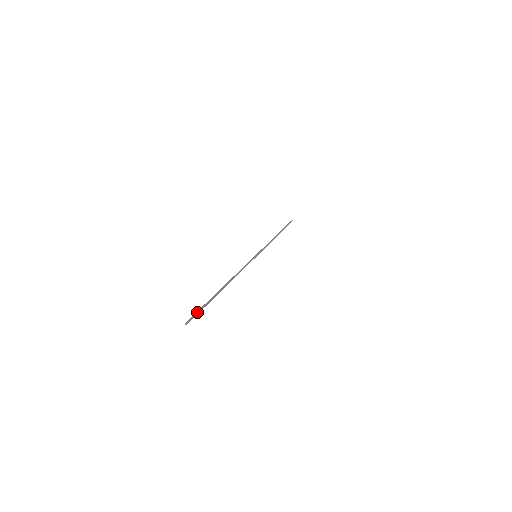
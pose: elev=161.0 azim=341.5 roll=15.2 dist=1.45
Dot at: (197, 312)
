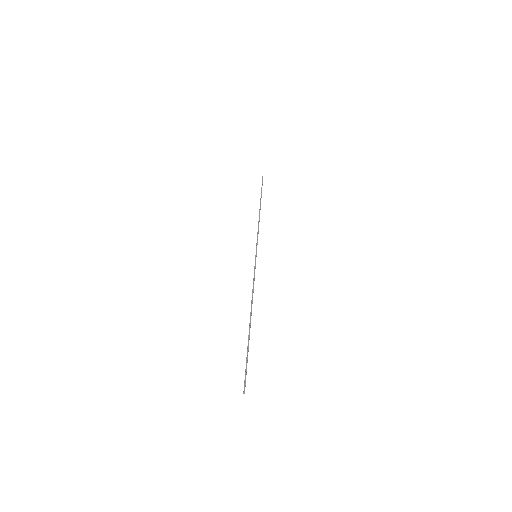
Dot at: (246, 372)
